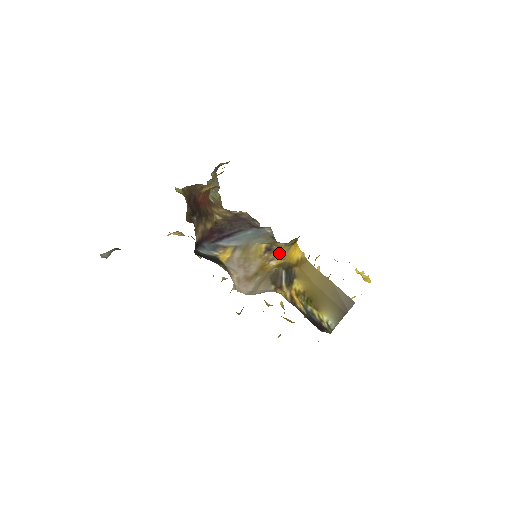
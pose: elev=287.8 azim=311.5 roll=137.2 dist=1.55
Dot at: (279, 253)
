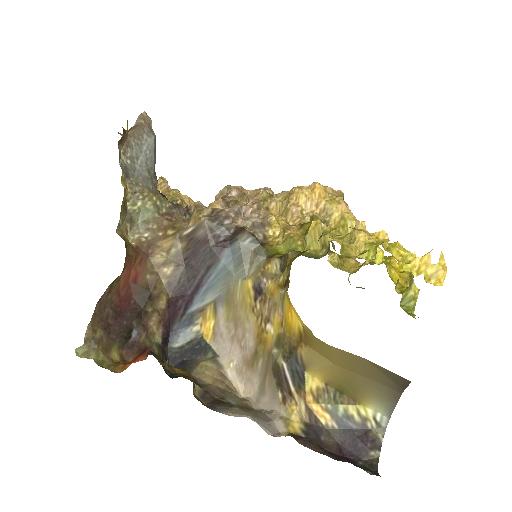
Dot at: (272, 307)
